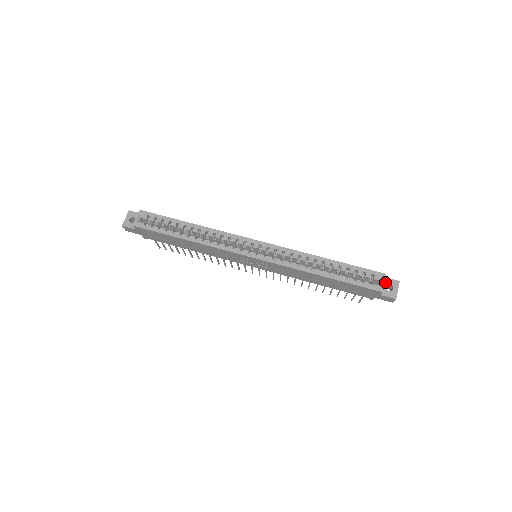
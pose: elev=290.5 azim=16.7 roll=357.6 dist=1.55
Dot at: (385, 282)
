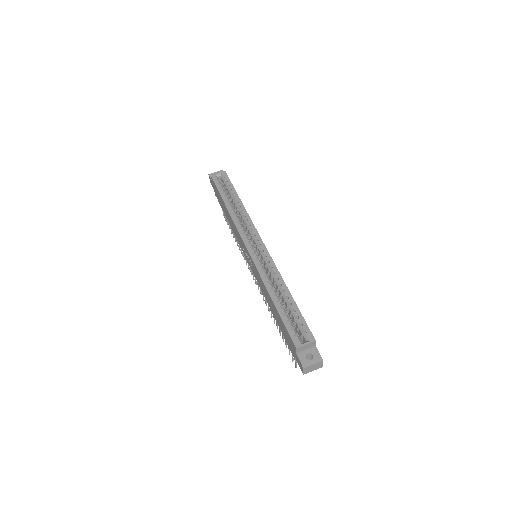
Dot at: (312, 349)
